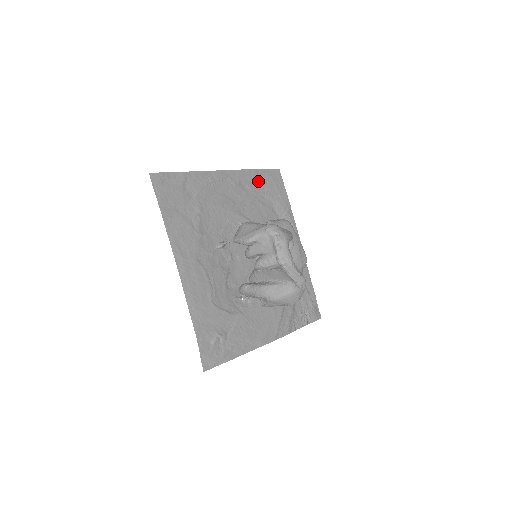
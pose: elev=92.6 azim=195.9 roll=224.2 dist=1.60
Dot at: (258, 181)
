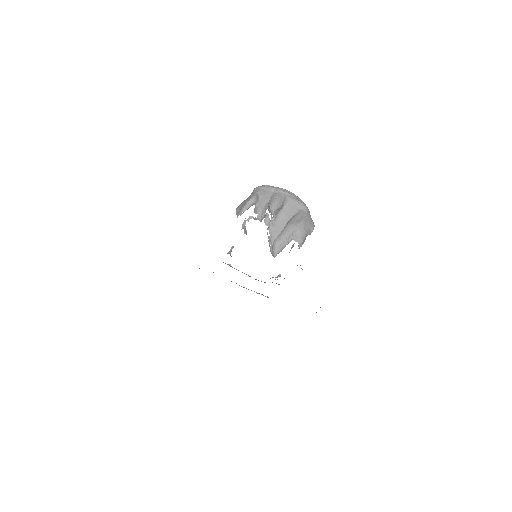
Dot at: occluded
